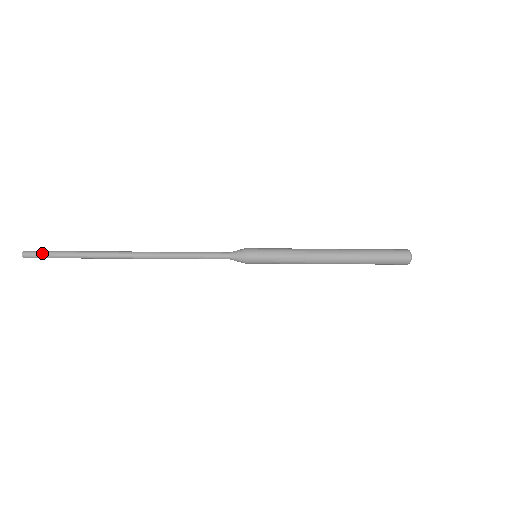
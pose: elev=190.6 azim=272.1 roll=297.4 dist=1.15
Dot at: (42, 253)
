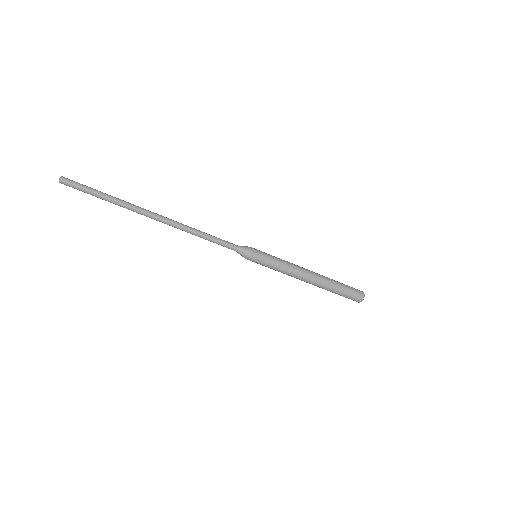
Dot at: occluded
